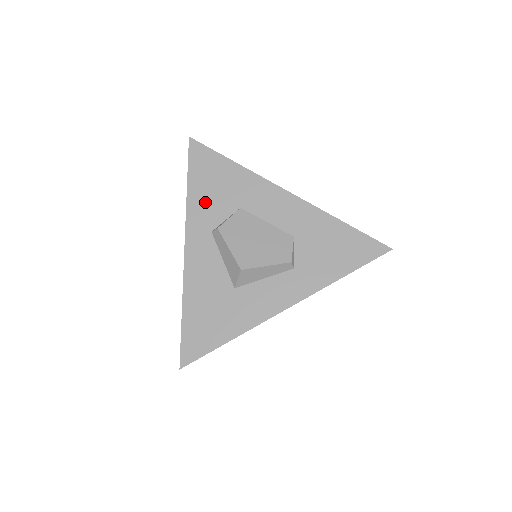
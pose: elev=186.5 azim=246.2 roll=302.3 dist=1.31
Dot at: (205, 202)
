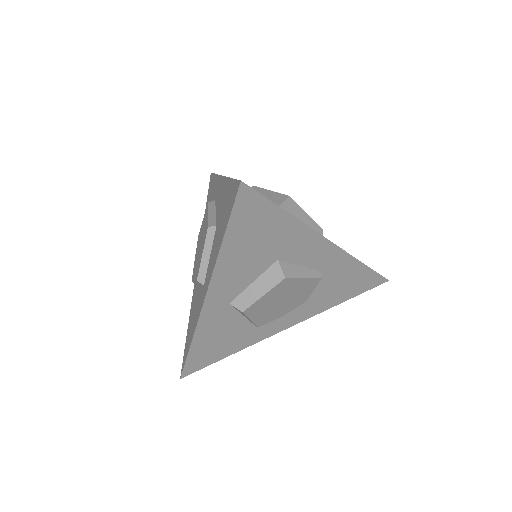
Dot at: occluded
